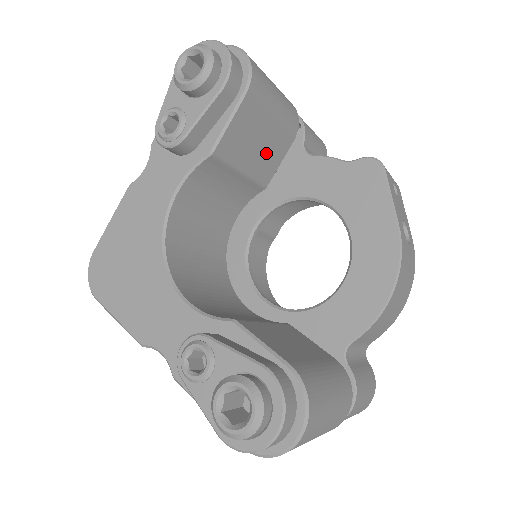
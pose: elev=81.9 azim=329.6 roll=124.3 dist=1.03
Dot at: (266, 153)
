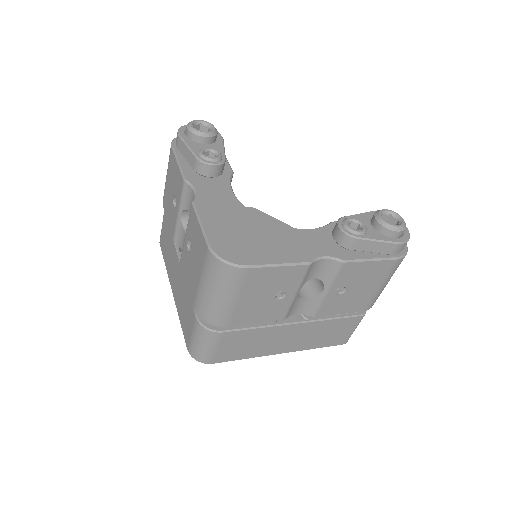
Dot at: occluded
